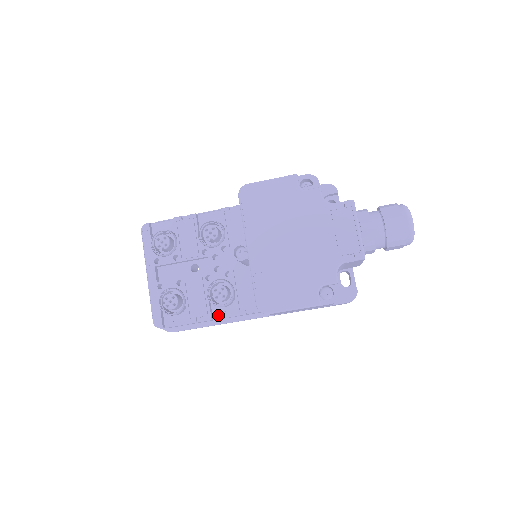
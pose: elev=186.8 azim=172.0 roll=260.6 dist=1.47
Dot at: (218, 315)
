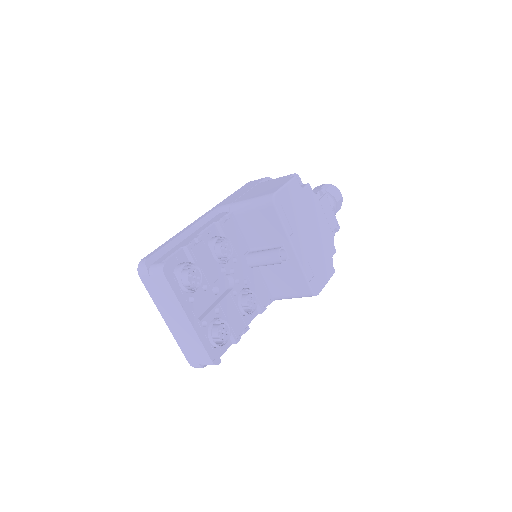
Dot at: (247, 323)
